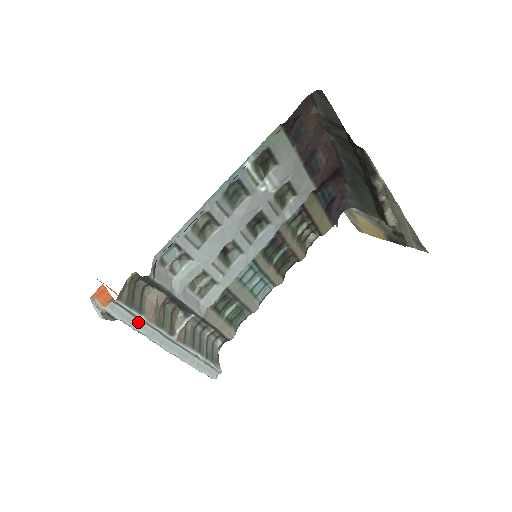
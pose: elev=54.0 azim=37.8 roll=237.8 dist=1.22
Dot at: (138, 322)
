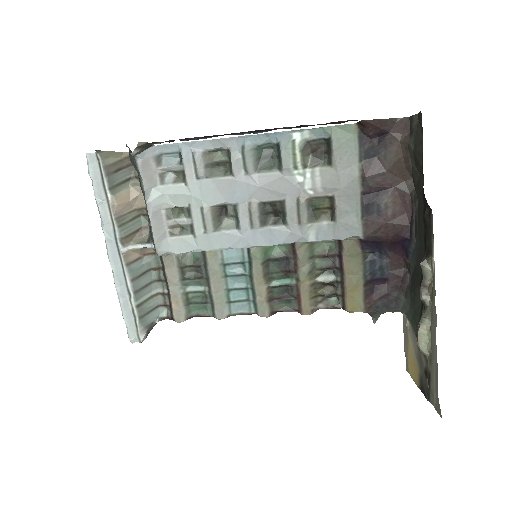
Dot at: (104, 197)
